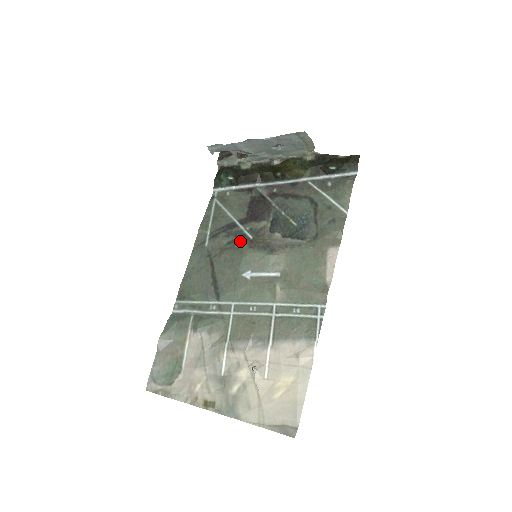
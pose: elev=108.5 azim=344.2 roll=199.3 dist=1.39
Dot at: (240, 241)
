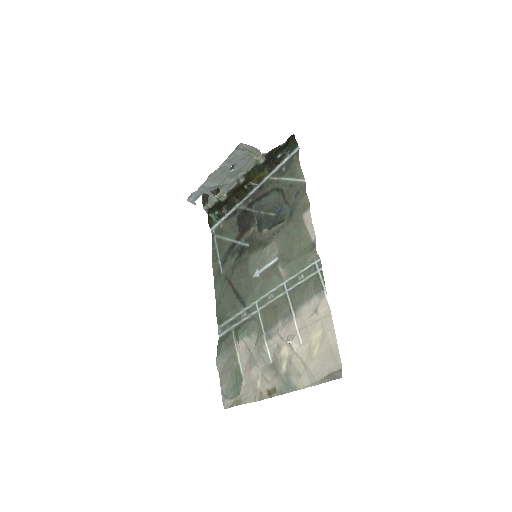
Dot at: (242, 253)
